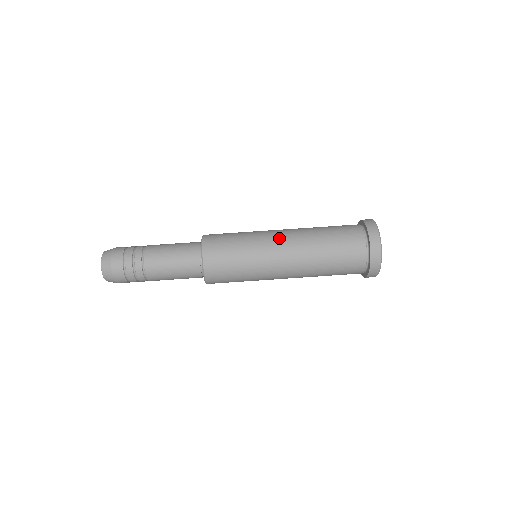
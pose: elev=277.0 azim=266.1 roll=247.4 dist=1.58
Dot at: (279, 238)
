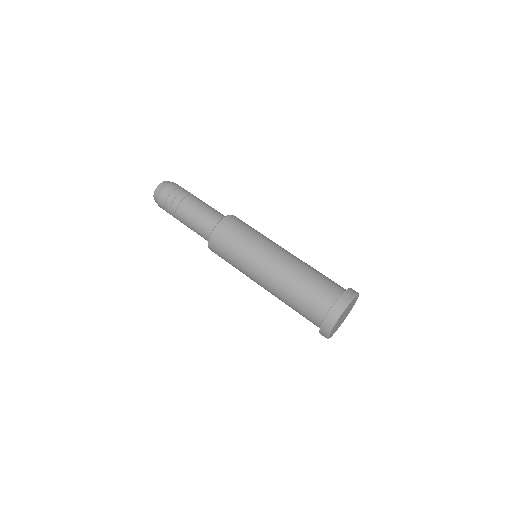
Dot at: occluded
